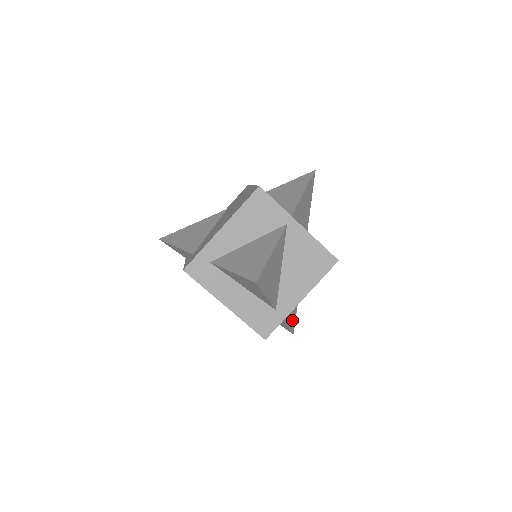
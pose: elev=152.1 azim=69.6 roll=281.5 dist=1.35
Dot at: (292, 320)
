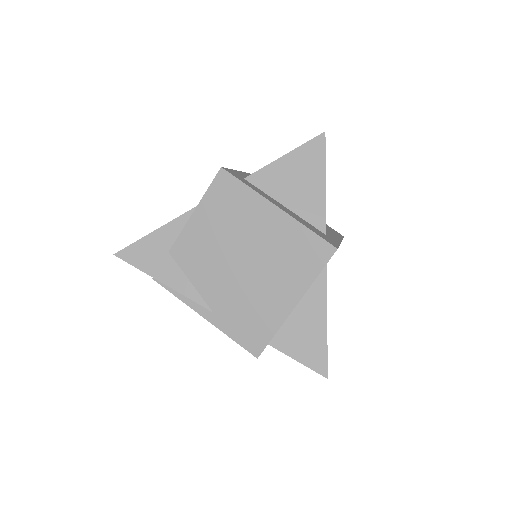
Dot at: occluded
